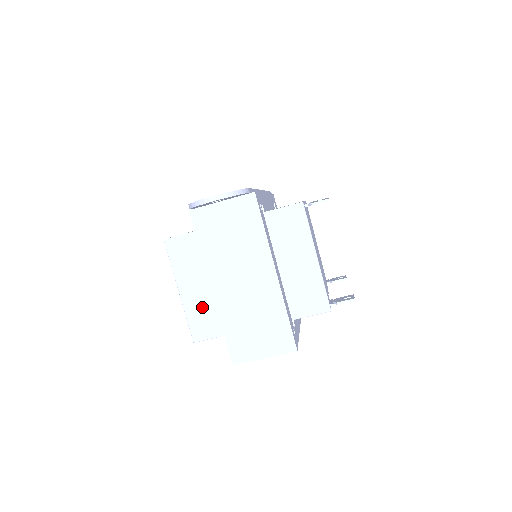
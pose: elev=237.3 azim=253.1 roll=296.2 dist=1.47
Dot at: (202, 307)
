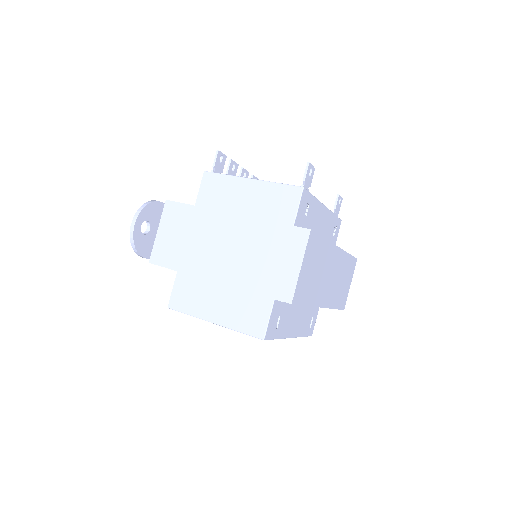
Dot at: (237, 310)
